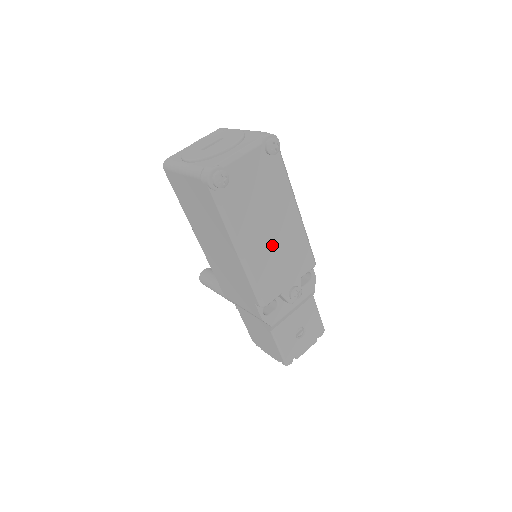
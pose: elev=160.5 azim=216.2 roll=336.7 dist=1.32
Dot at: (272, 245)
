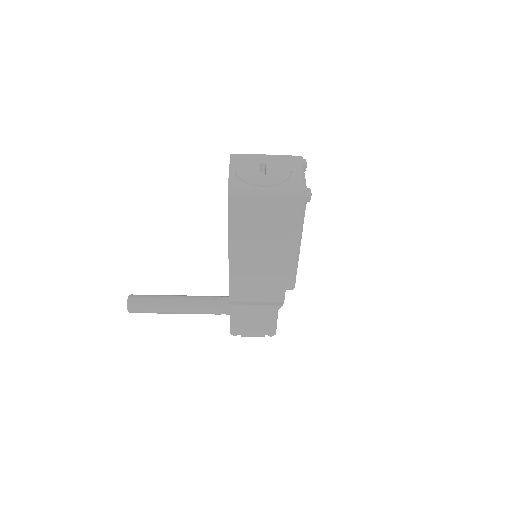
Dot at: occluded
